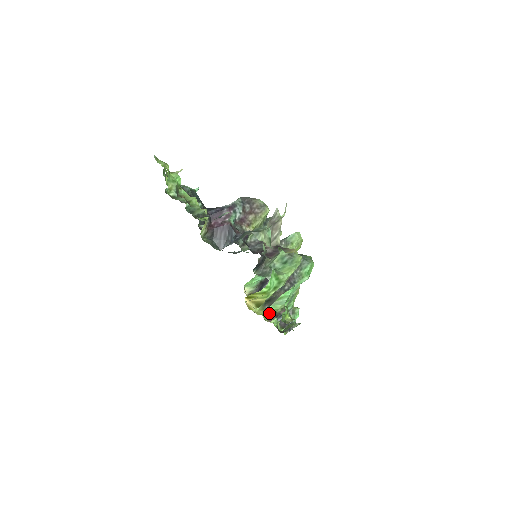
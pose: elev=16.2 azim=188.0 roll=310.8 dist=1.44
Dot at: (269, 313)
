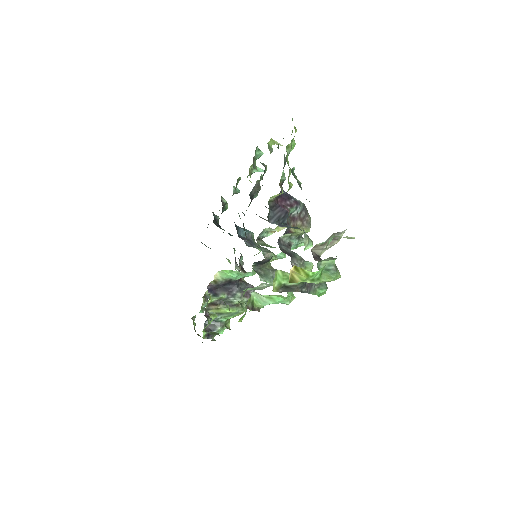
Dot at: (251, 302)
